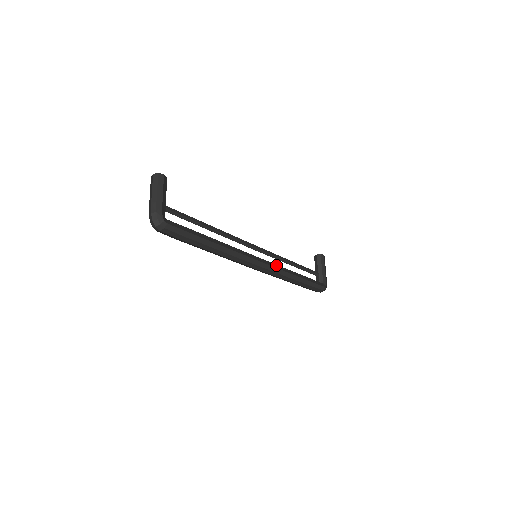
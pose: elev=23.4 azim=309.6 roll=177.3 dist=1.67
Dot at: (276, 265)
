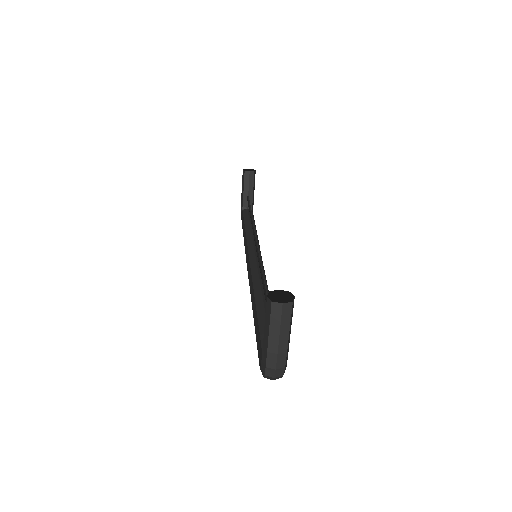
Dot at: (259, 247)
